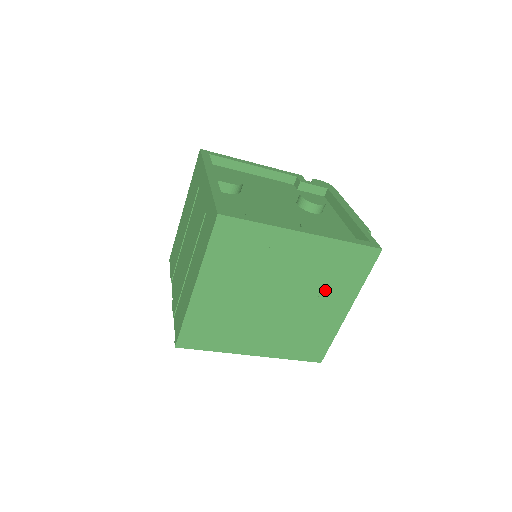
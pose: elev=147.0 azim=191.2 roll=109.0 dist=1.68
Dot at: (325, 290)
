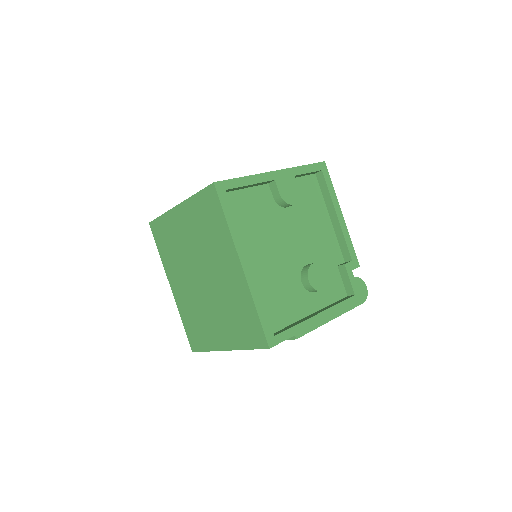
Dot at: (225, 316)
